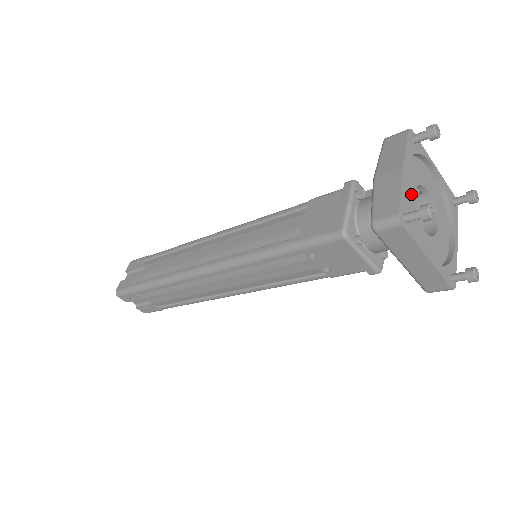
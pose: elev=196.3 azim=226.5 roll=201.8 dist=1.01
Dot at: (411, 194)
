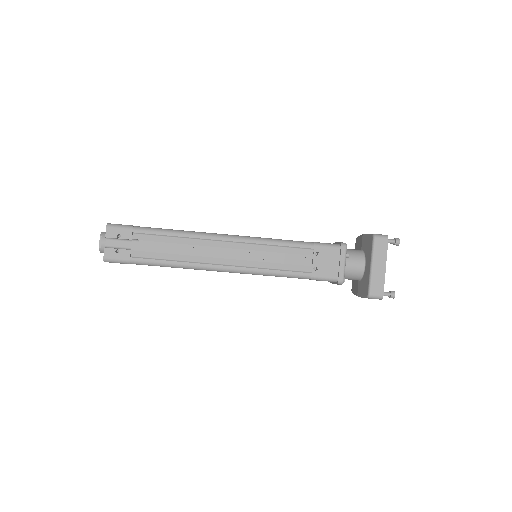
Dot at: occluded
